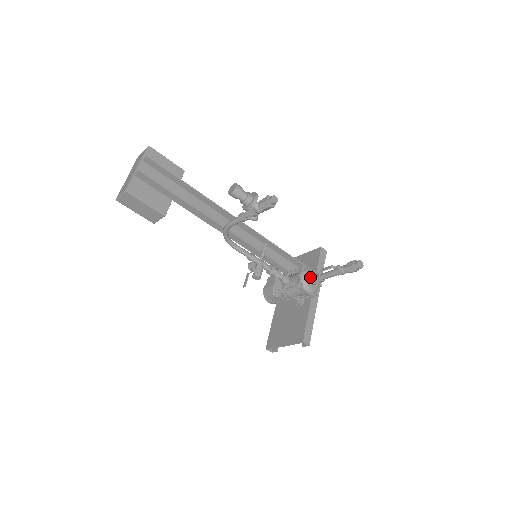
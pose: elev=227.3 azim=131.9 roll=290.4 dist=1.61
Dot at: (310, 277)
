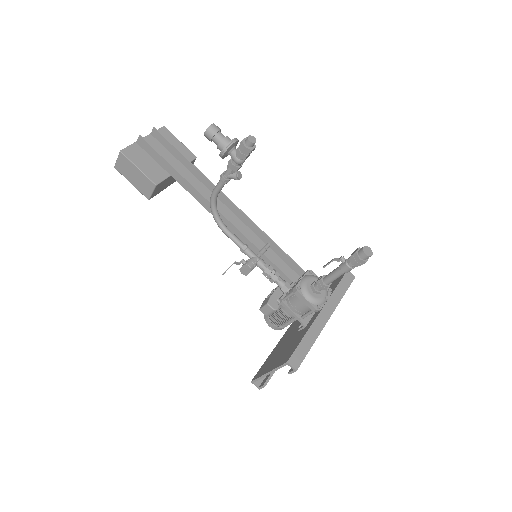
Dot at: (313, 282)
